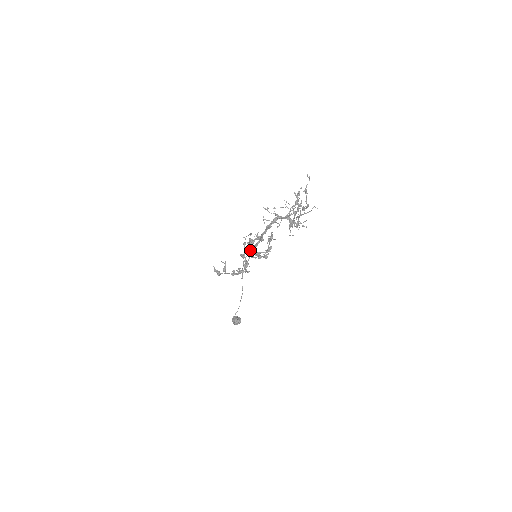
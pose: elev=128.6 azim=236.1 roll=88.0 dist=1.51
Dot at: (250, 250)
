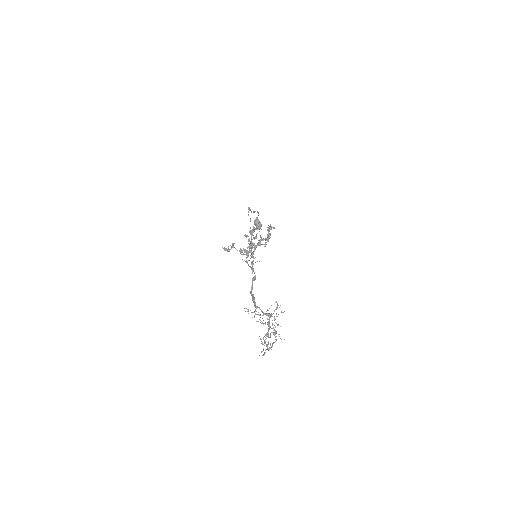
Dot at: occluded
